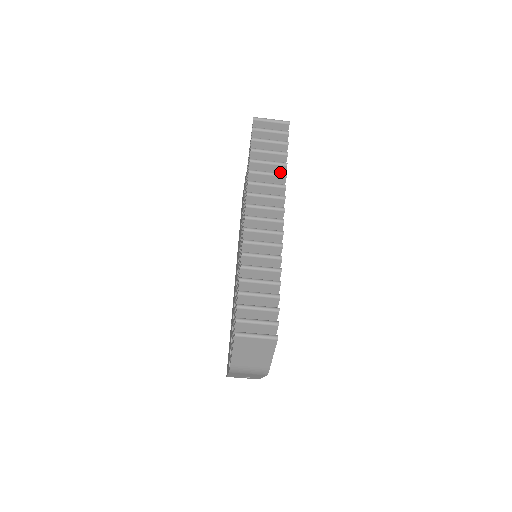
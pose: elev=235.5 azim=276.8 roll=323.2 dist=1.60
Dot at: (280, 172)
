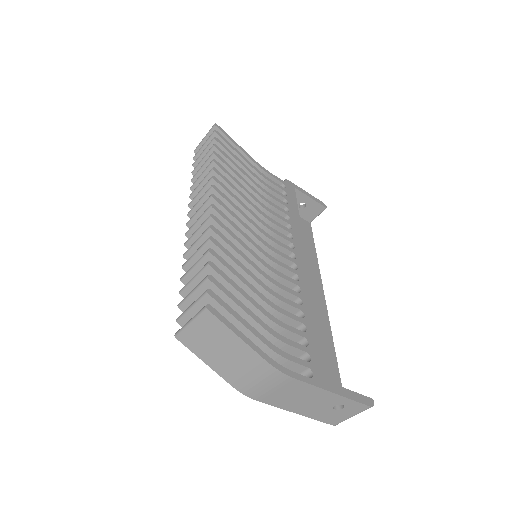
Dot at: occluded
